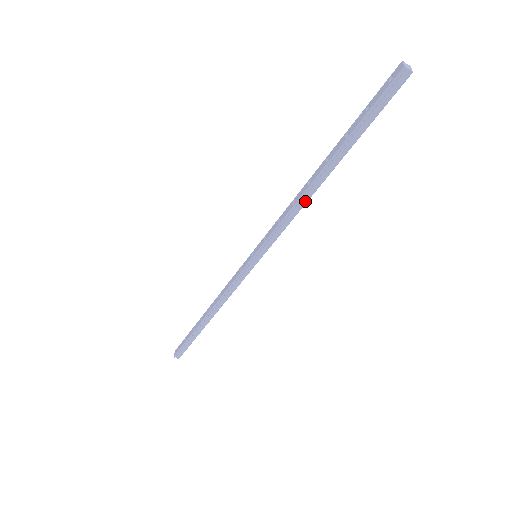
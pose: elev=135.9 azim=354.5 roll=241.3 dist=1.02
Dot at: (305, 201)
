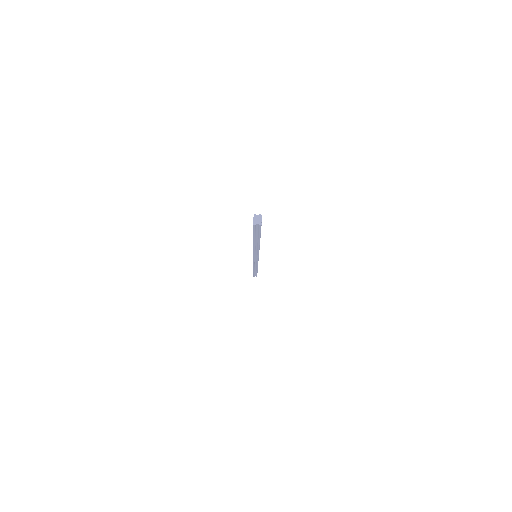
Dot at: (258, 249)
